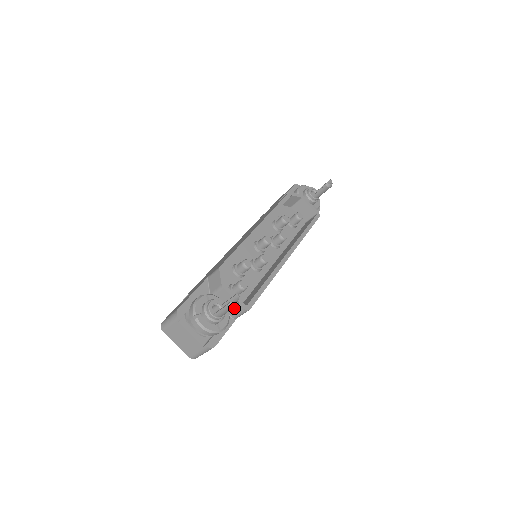
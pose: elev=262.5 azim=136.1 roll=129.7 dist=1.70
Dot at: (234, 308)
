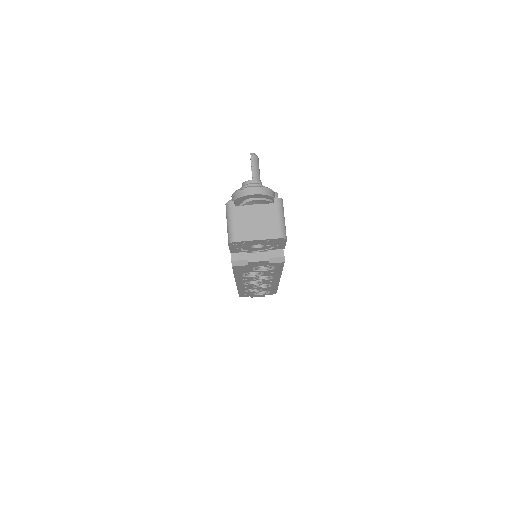
Dot at: occluded
